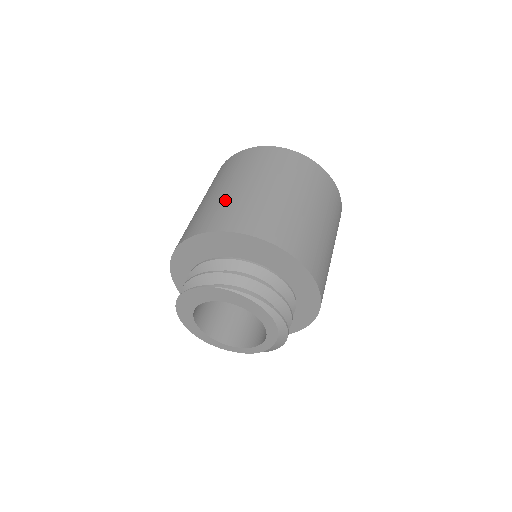
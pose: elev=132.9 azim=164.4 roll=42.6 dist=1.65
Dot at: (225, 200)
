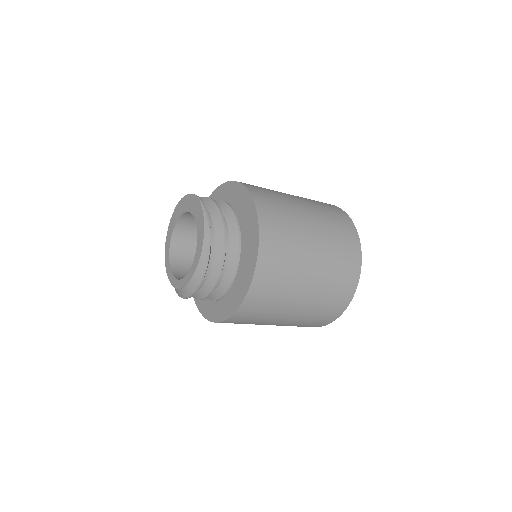
Dot at: occluded
